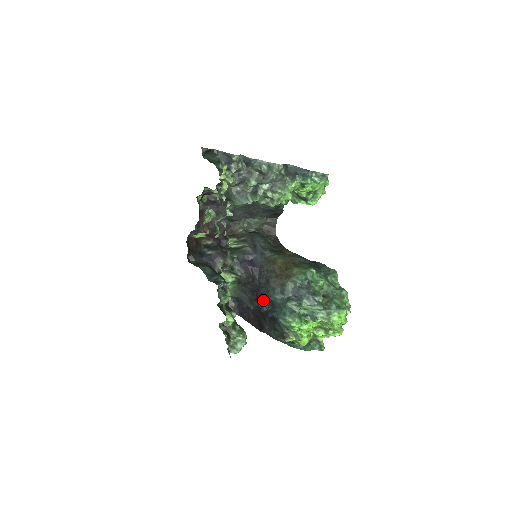
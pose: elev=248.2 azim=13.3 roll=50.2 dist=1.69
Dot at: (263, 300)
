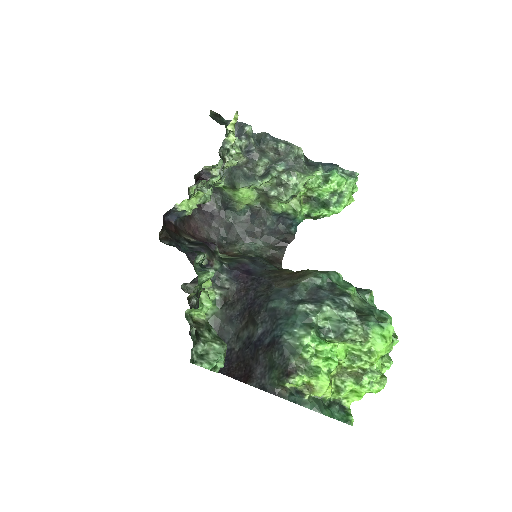
Dot at: (259, 314)
